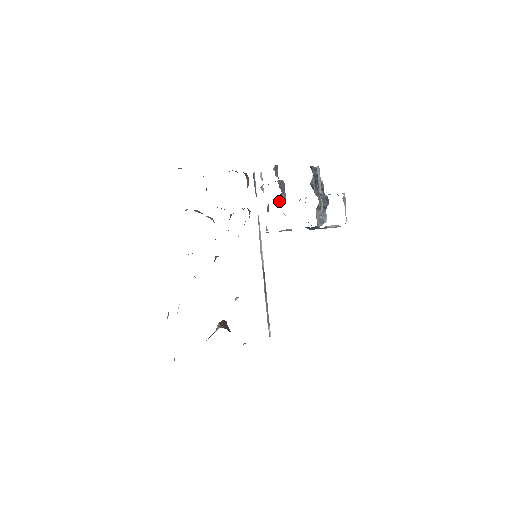
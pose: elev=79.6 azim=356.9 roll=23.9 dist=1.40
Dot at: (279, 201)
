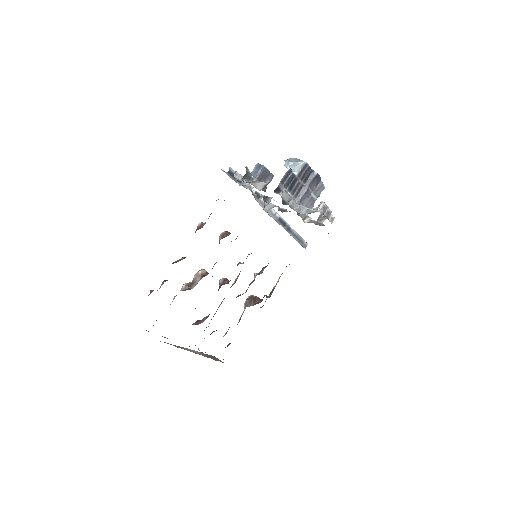
Dot at: occluded
